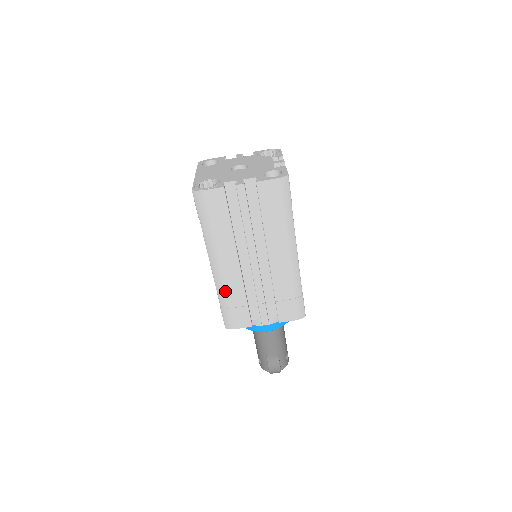
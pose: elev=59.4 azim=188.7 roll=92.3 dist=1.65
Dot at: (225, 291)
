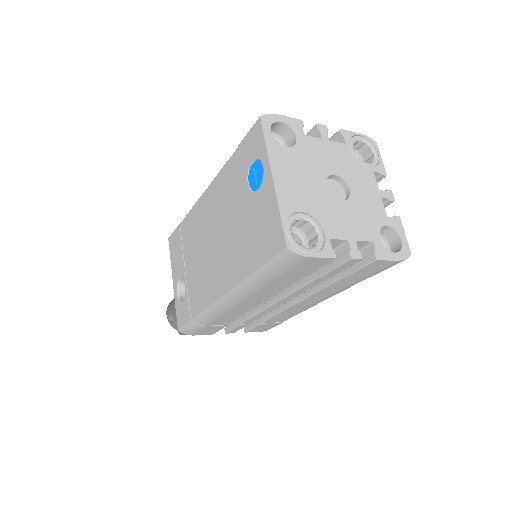
Dot at: (215, 317)
